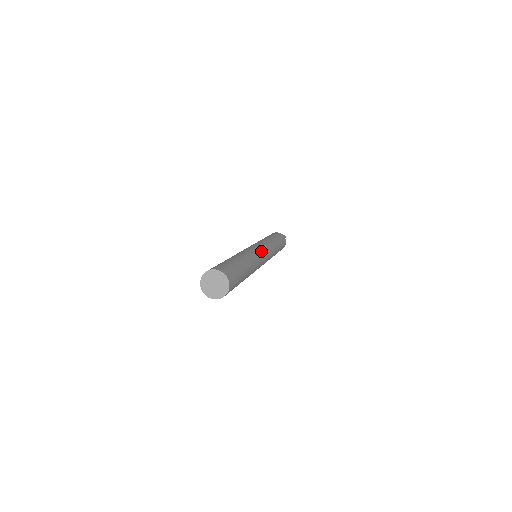
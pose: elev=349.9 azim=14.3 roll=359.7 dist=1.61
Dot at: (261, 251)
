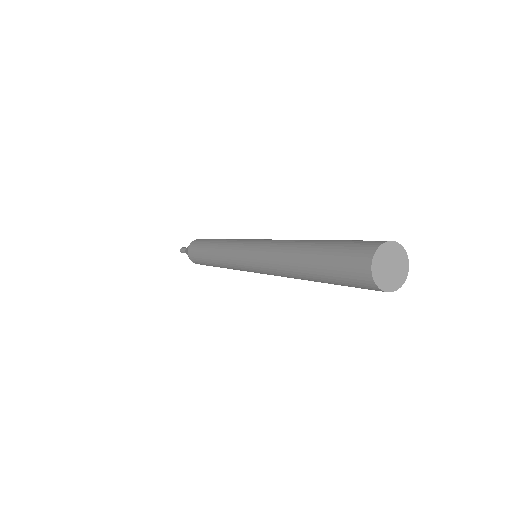
Dot at: occluded
